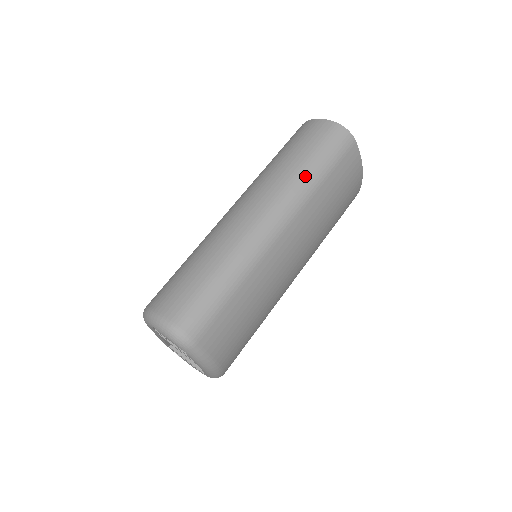
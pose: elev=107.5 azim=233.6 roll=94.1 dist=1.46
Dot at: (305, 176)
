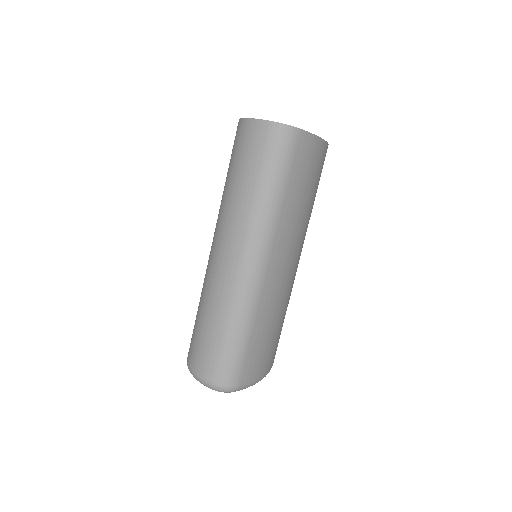
Dot at: (264, 202)
